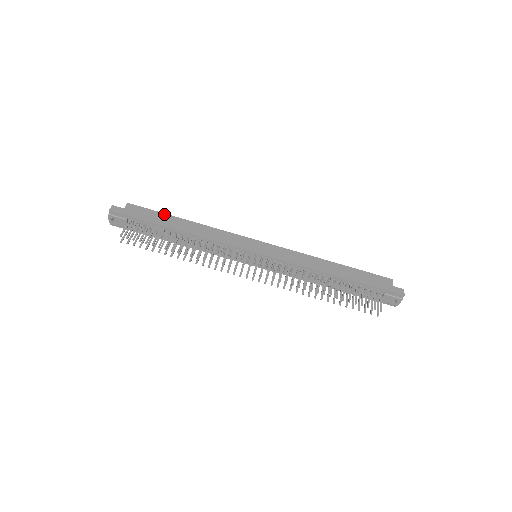
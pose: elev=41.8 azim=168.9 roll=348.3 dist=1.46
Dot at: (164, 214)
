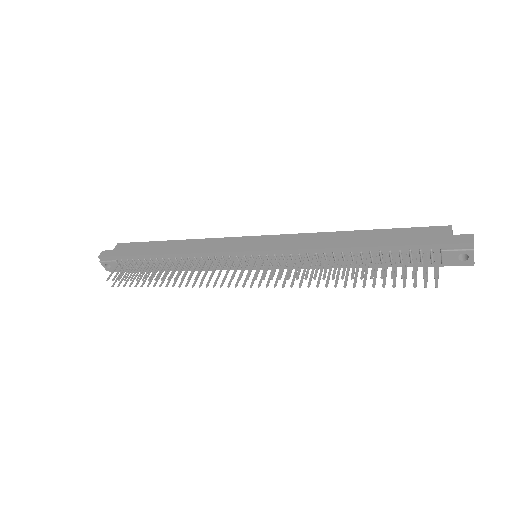
Dot at: (151, 242)
